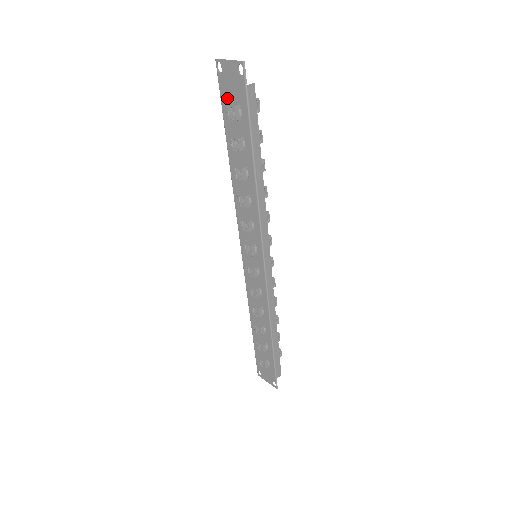
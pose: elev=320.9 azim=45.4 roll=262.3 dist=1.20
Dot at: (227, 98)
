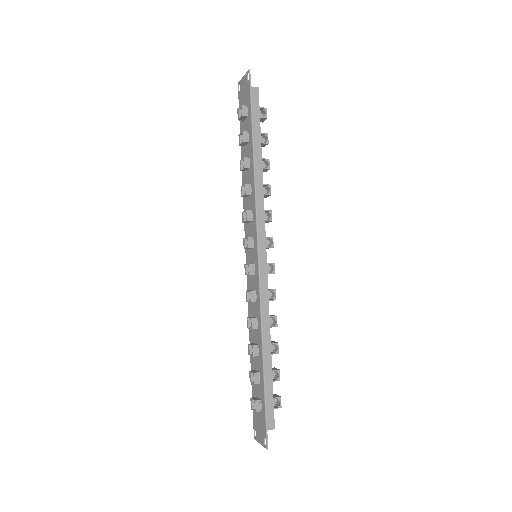
Dot at: occluded
